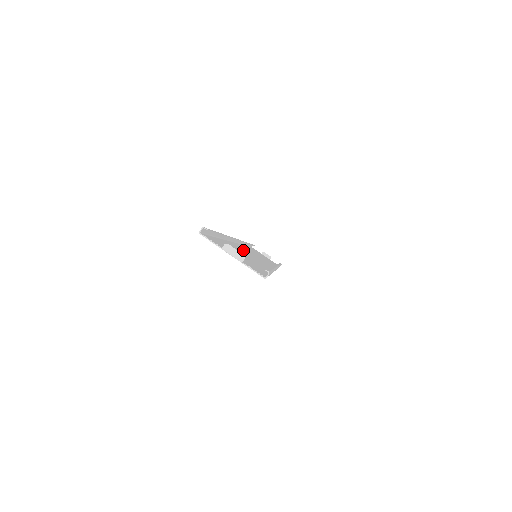
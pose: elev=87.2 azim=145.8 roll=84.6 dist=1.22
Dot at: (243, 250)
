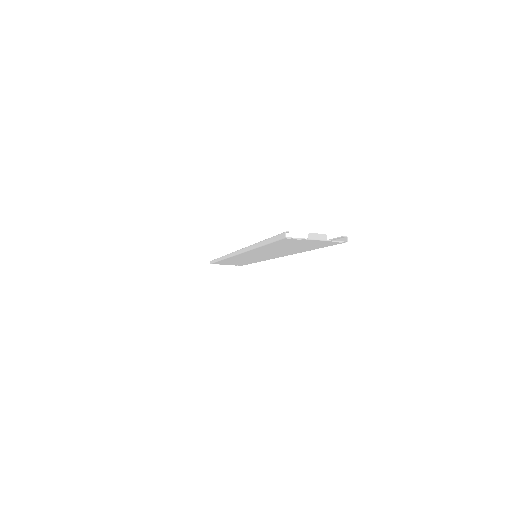
Dot at: occluded
